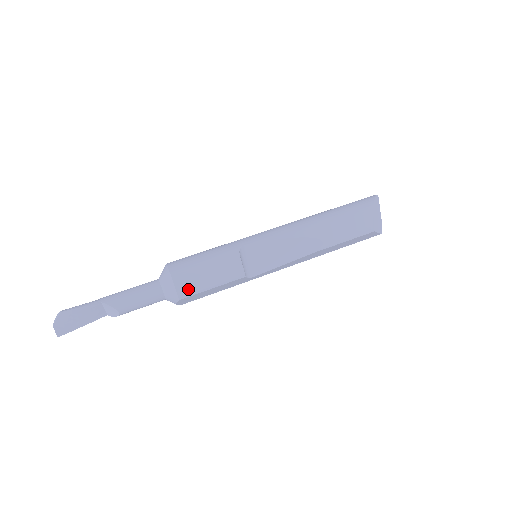
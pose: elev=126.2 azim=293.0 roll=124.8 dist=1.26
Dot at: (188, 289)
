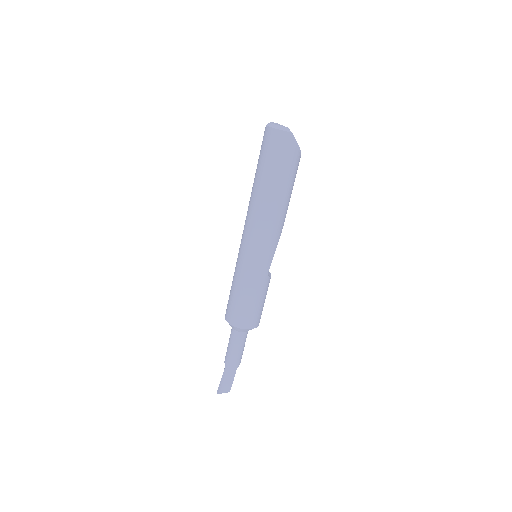
Dot at: occluded
